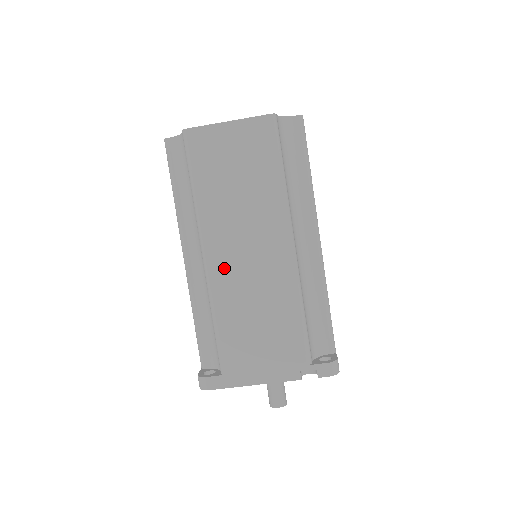
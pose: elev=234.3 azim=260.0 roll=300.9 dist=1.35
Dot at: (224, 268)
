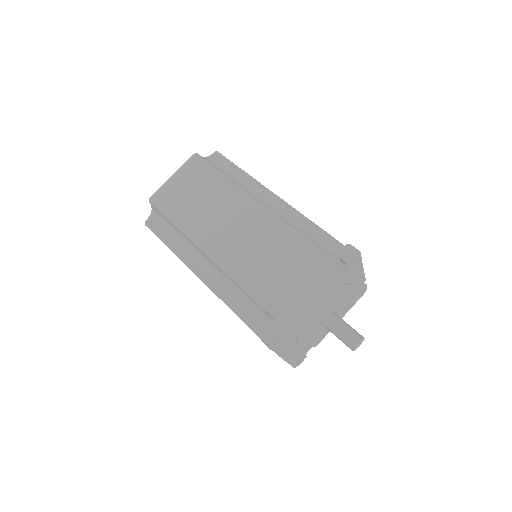
Dot at: (225, 249)
